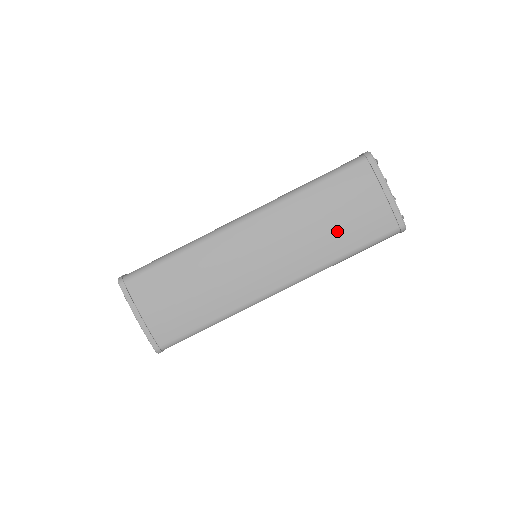
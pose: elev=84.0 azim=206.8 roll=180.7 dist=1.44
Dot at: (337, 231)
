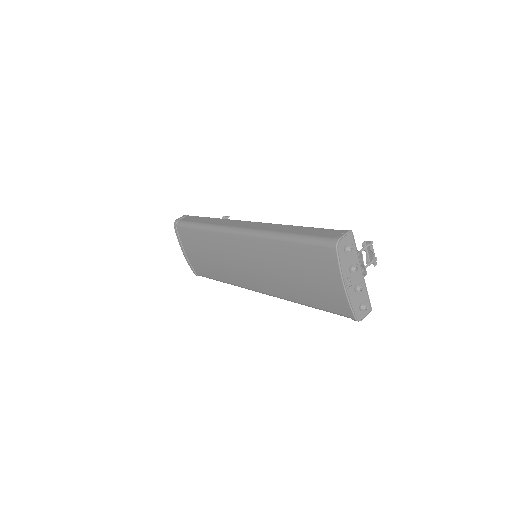
Dot at: (298, 286)
